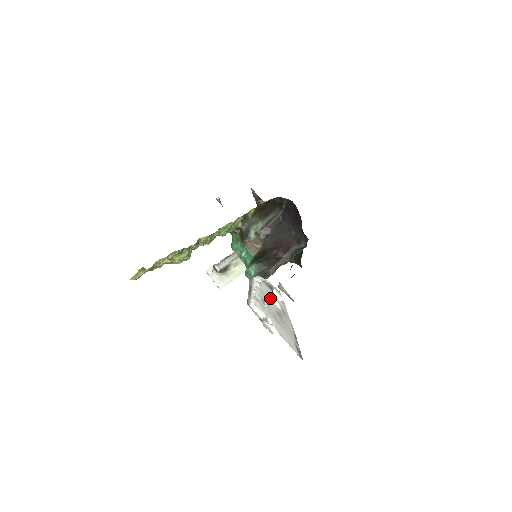
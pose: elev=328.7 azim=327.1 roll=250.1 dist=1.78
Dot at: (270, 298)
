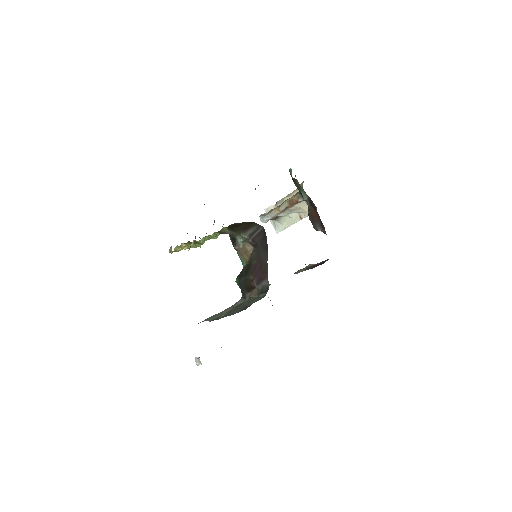
Dot at: (199, 362)
